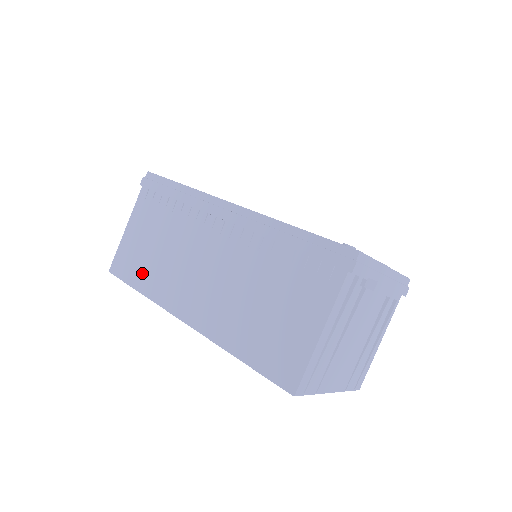
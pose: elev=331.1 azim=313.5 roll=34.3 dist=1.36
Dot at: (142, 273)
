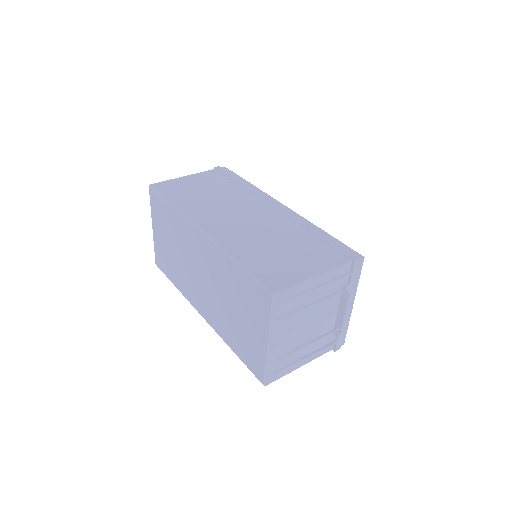
Dot at: (181, 197)
